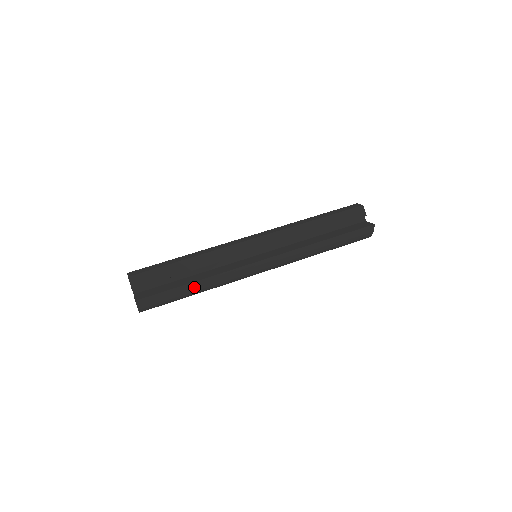
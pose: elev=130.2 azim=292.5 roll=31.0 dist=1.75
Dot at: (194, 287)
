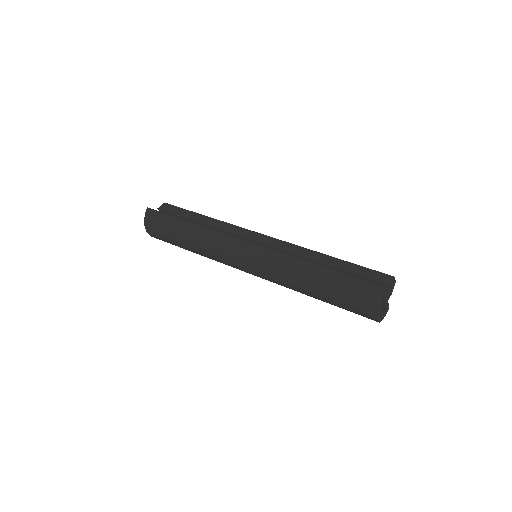
Dot at: (186, 227)
